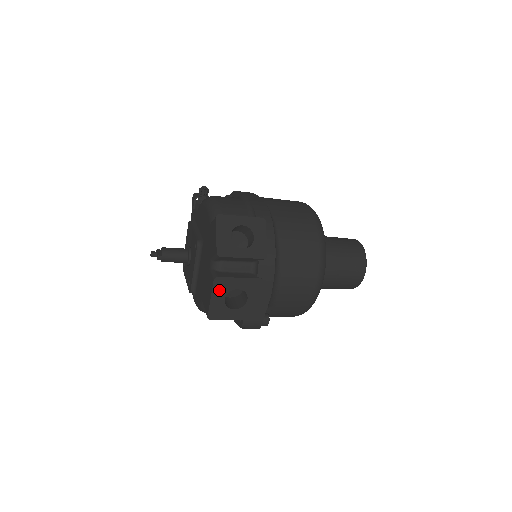
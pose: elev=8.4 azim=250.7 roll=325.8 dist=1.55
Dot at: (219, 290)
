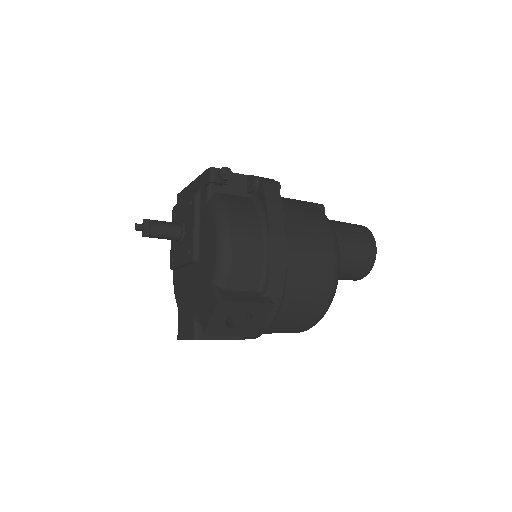
Dot at: occluded
